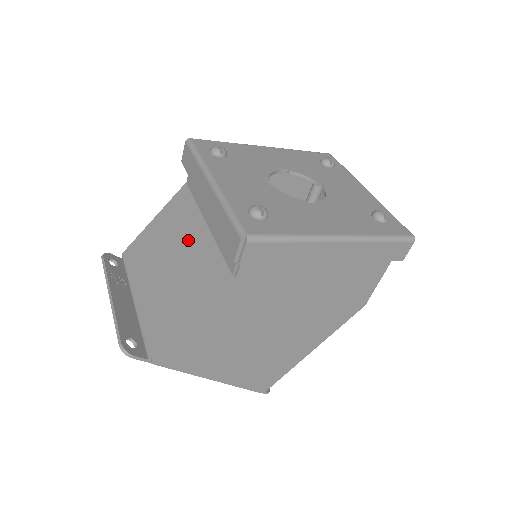
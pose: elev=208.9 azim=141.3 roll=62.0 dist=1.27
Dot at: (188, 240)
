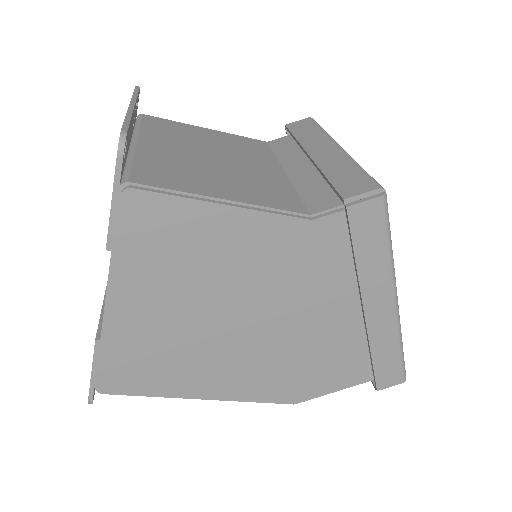
Dot at: (253, 163)
